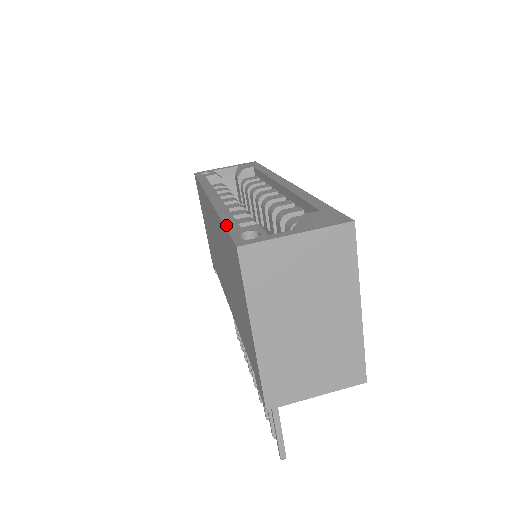
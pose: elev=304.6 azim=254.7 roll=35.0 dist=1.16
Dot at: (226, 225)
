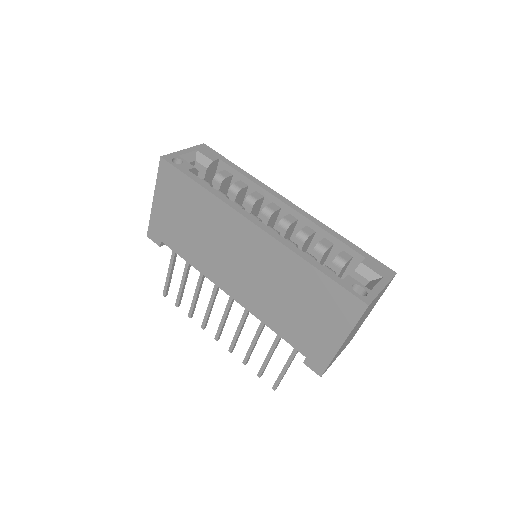
Dot at: (329, 276)
